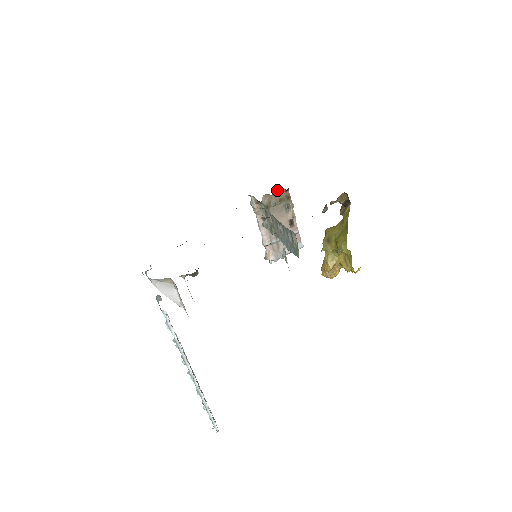
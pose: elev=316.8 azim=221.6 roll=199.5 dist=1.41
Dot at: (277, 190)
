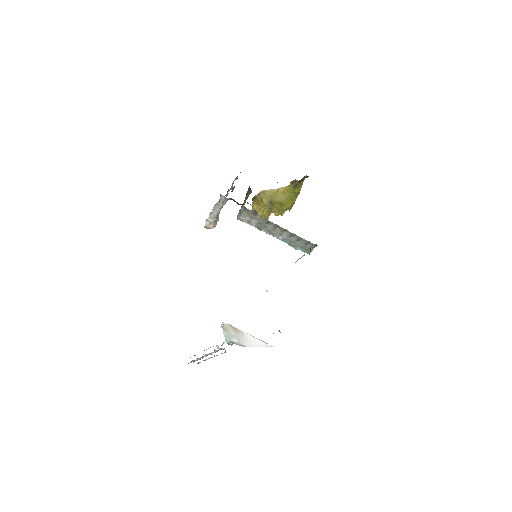
Dot at: occluded
